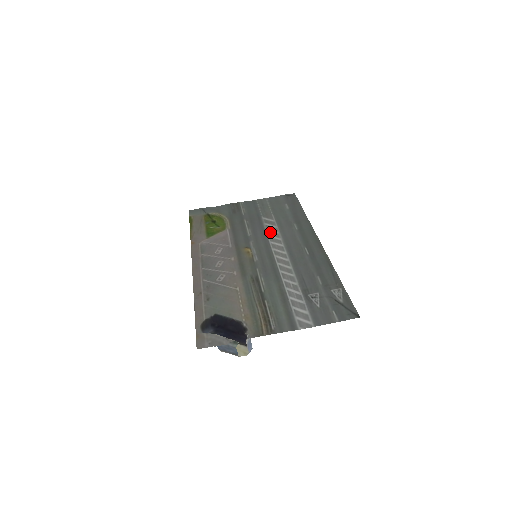
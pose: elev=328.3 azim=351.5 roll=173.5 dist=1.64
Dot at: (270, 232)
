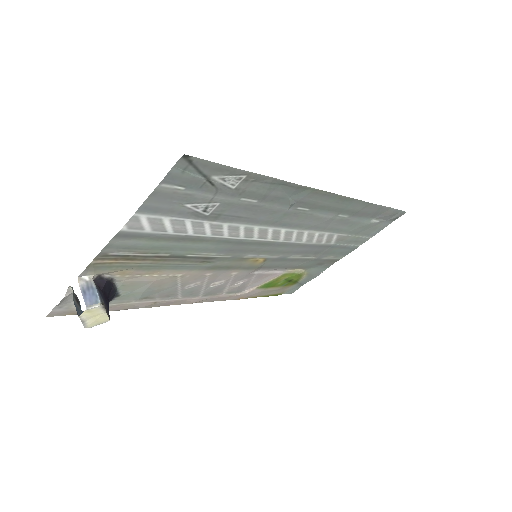
Dot at: (311, 240)
